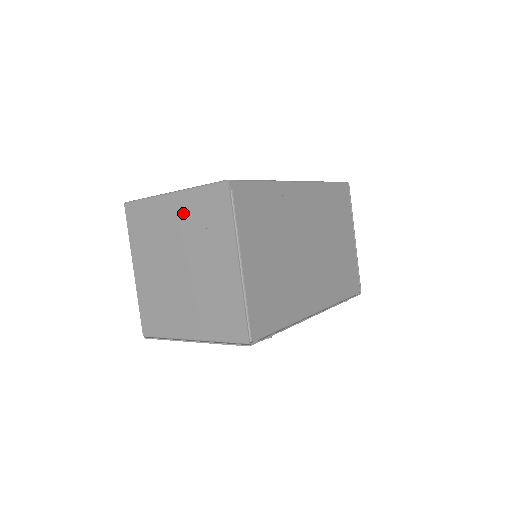
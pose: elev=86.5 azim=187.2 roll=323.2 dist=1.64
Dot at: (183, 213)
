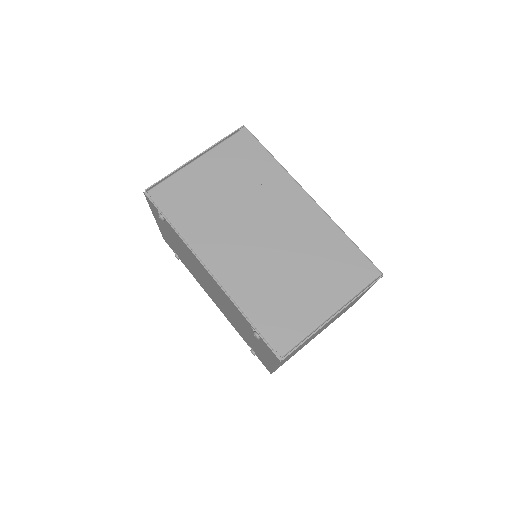
Dot at: occluded
